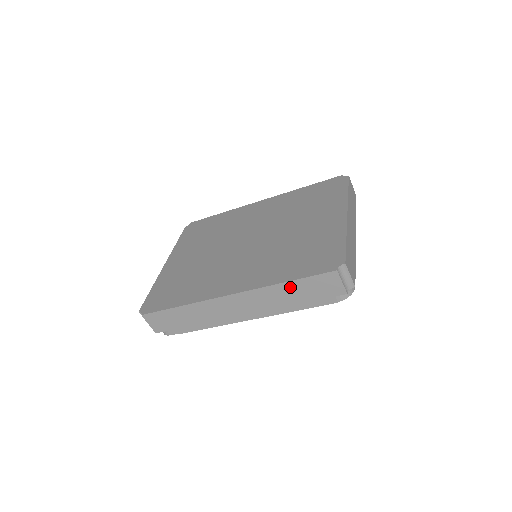
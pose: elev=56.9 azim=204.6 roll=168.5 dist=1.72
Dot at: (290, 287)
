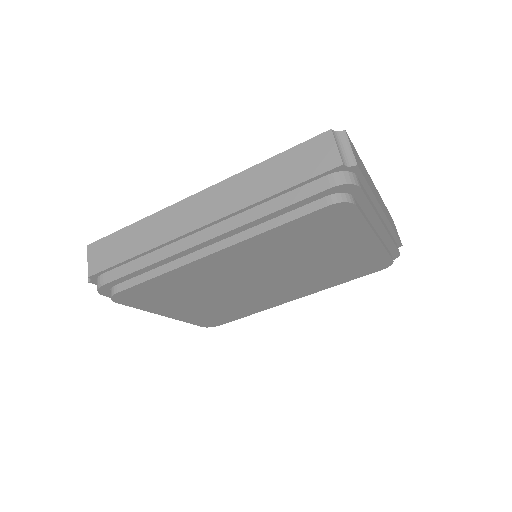
Dot at: (270, 167)
